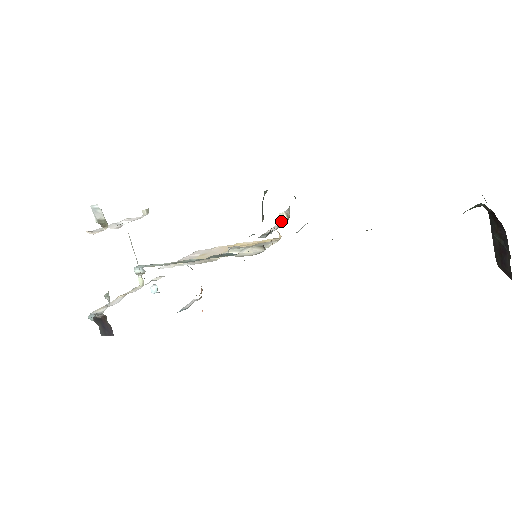
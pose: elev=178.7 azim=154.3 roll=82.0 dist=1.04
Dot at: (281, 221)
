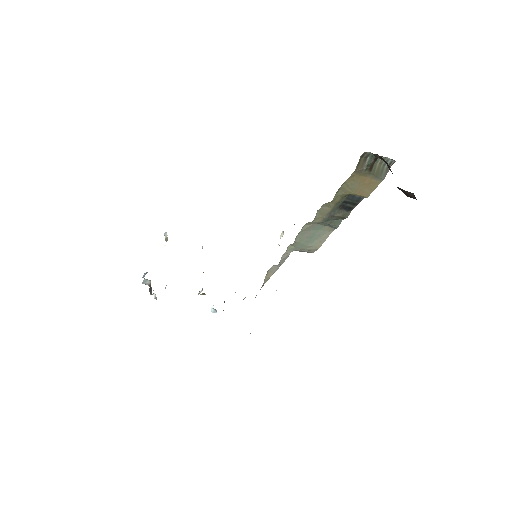
Dot at: occluded
